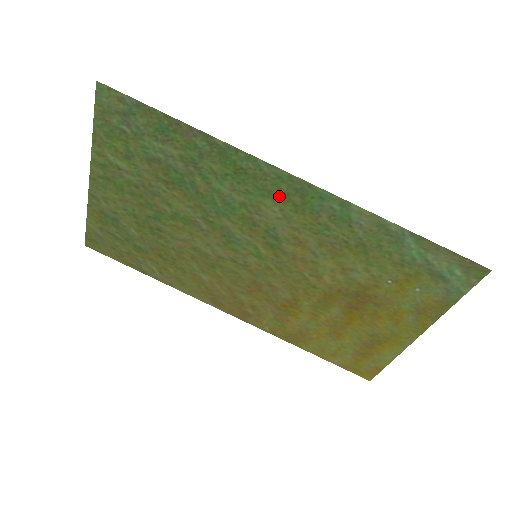
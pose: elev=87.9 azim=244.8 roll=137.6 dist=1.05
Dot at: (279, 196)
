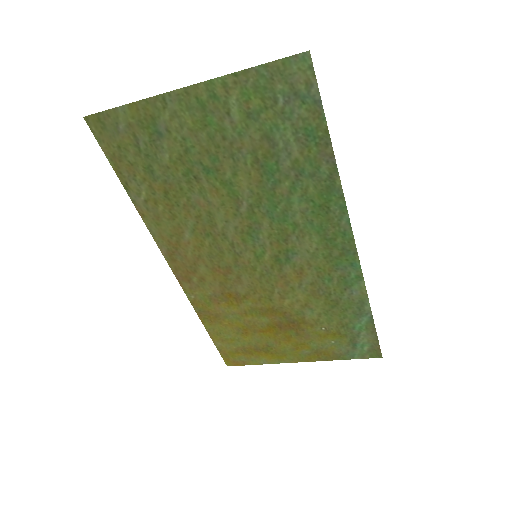
Dot at: (328, 242)
